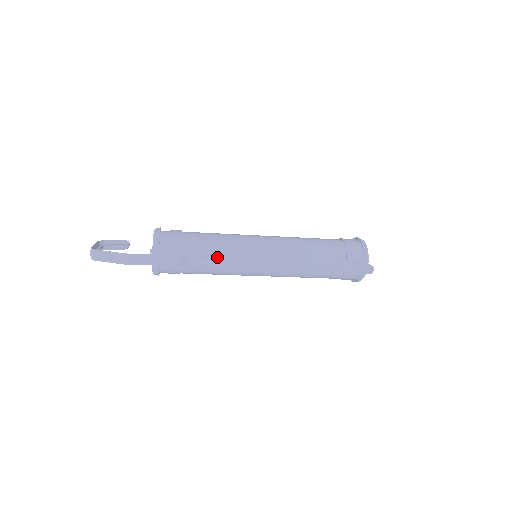
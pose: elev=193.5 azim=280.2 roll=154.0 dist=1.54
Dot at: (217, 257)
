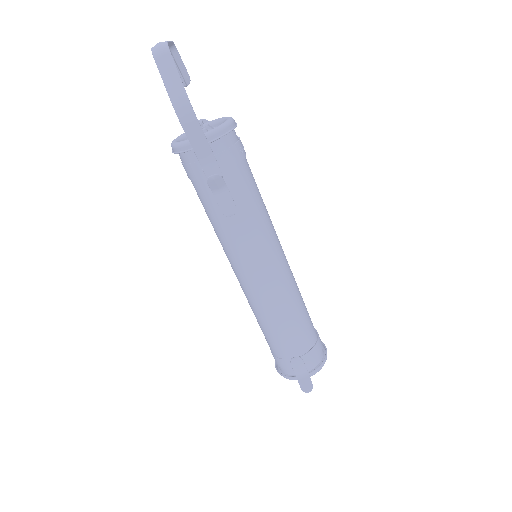
Dot at: (239, 218)
